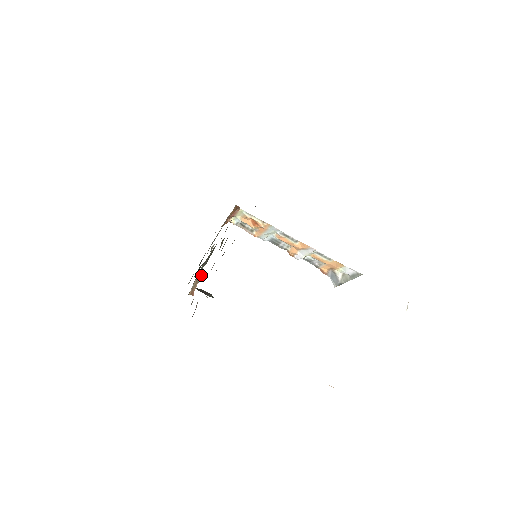
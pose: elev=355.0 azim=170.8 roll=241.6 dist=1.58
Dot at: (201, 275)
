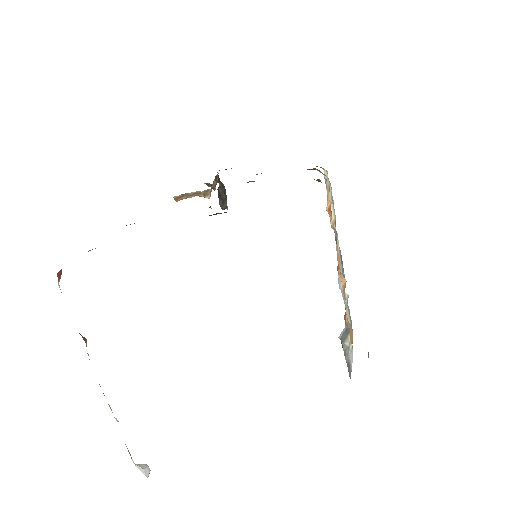
Dot at: (207, 193)
